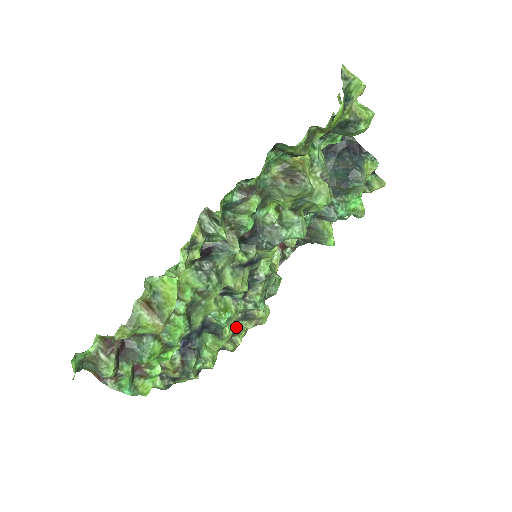
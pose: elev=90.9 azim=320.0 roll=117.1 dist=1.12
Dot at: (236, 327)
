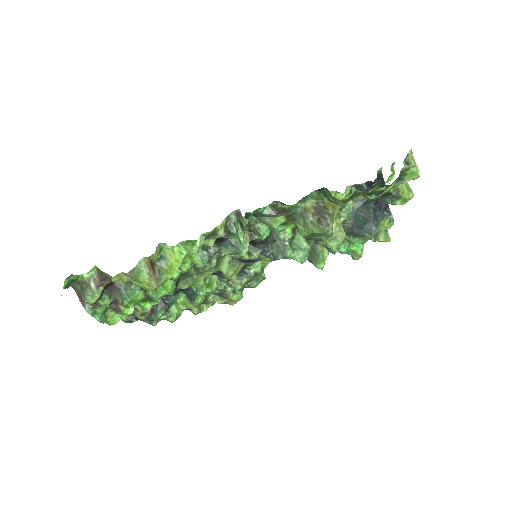
Dot at: (208, 298)
